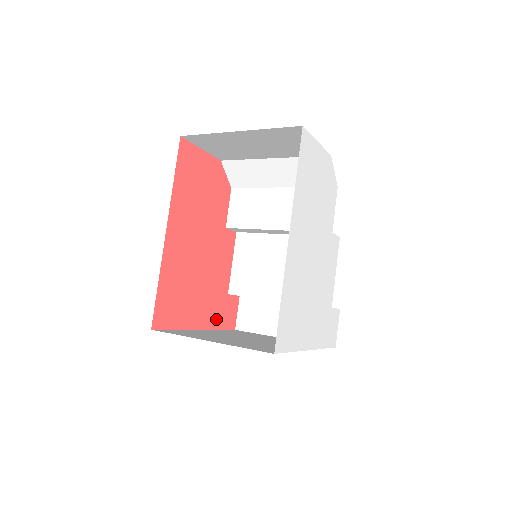
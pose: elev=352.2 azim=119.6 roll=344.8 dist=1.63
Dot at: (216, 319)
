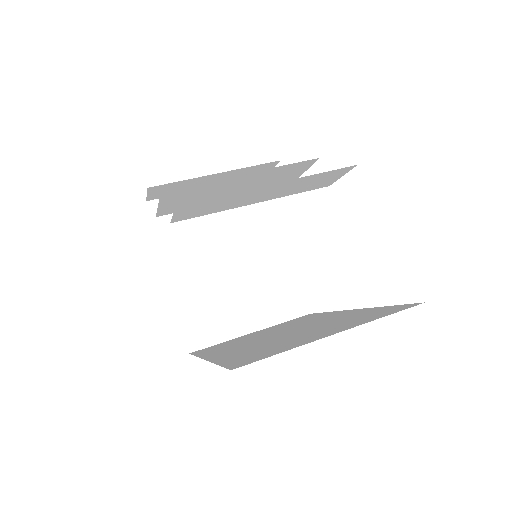
Dot at: occluded
